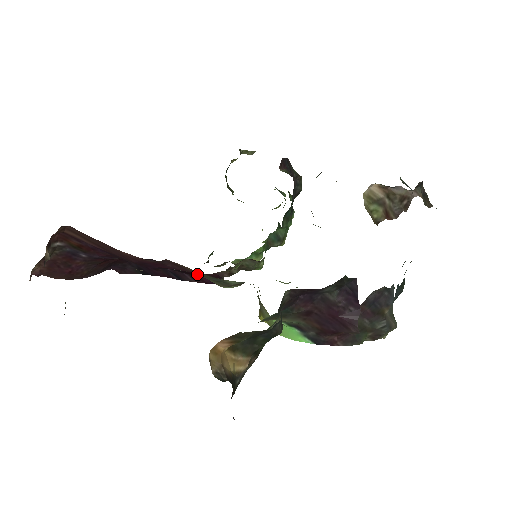
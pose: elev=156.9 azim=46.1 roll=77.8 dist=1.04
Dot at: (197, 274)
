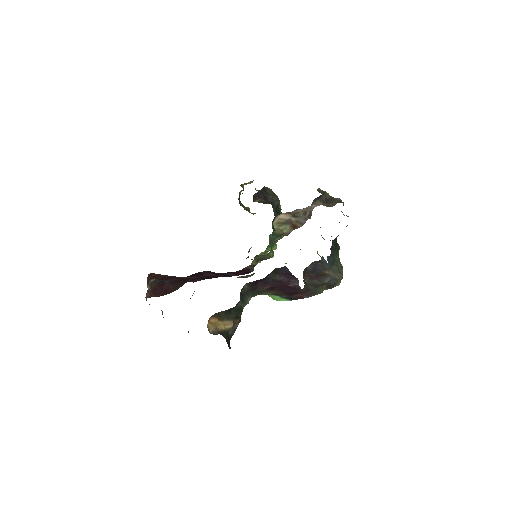
Dot at: occluded
